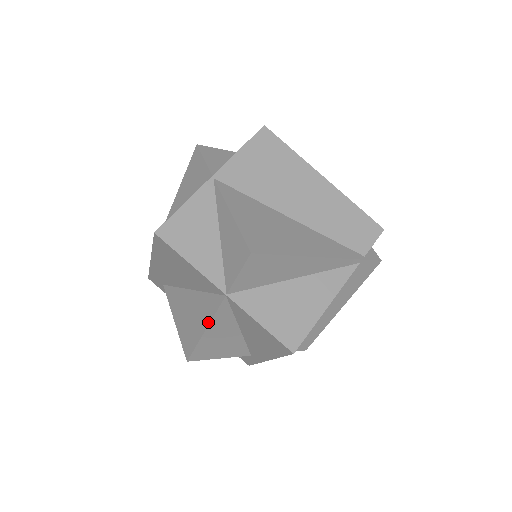
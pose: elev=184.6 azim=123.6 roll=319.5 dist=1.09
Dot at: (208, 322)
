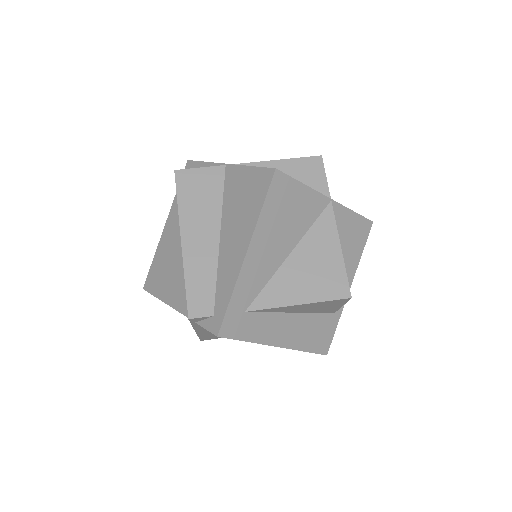
Dot at: (337, 237)
